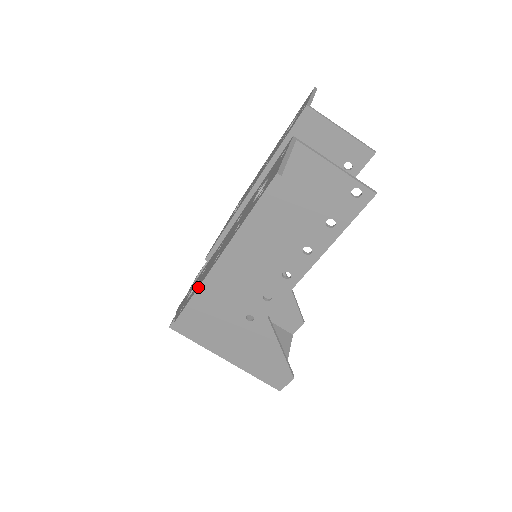
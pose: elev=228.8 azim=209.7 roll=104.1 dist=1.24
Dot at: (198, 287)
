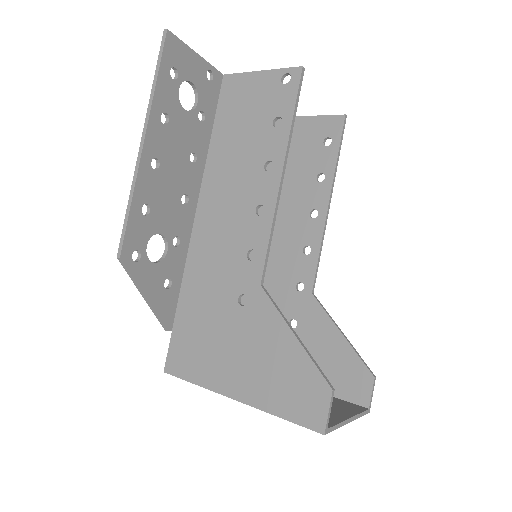
Dot at: (130, 190)
